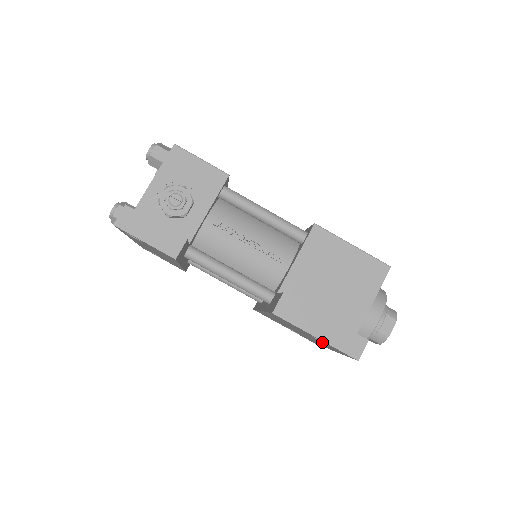
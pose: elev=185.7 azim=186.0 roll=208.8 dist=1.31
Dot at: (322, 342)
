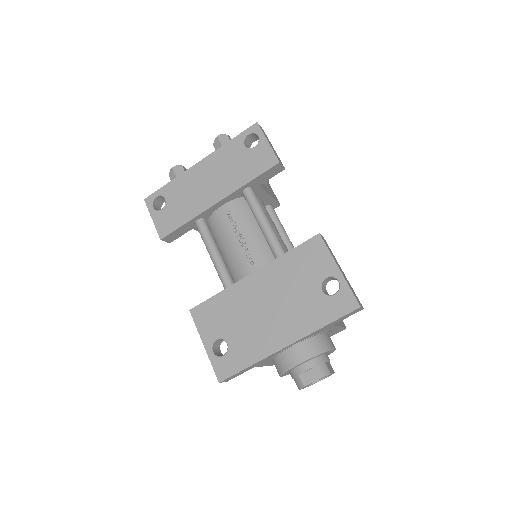
Dot at: (324, 293)
